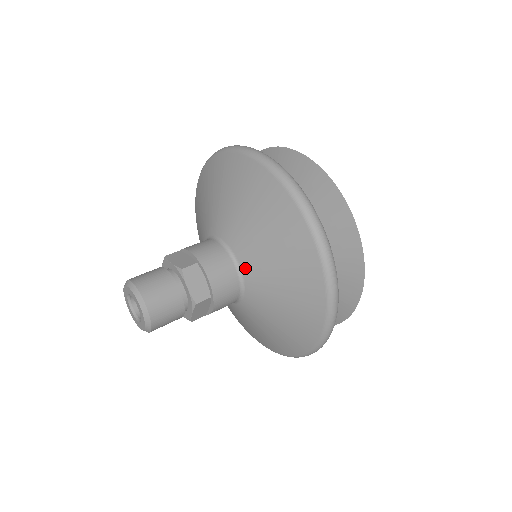
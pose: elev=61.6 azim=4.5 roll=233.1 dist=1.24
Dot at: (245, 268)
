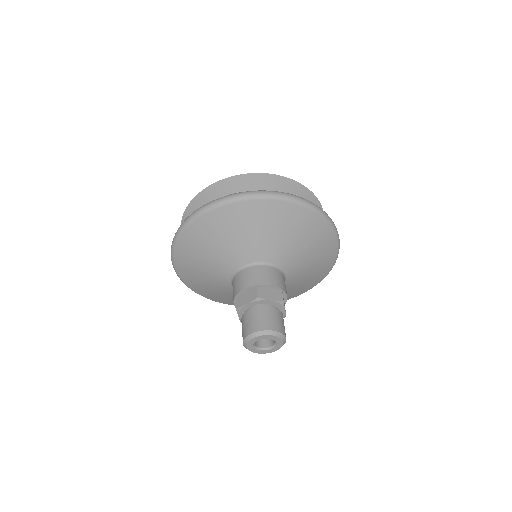
Dot at: (273, 260)
